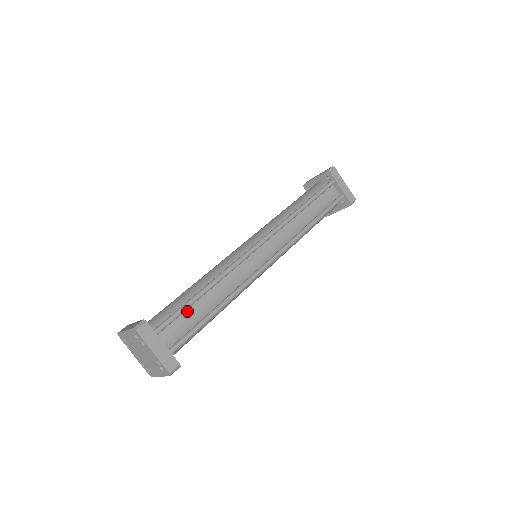
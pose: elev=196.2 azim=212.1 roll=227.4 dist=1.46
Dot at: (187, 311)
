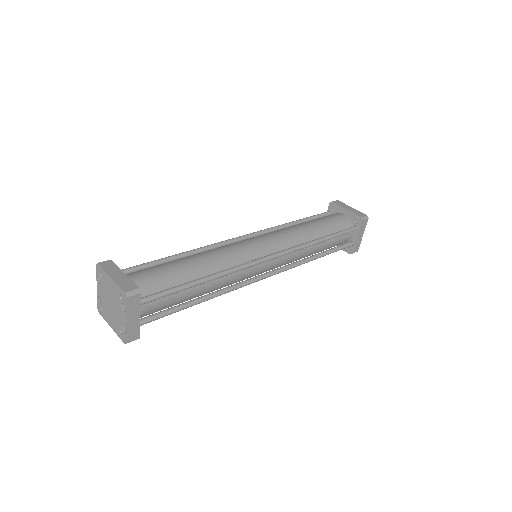
Dot at: occluded
